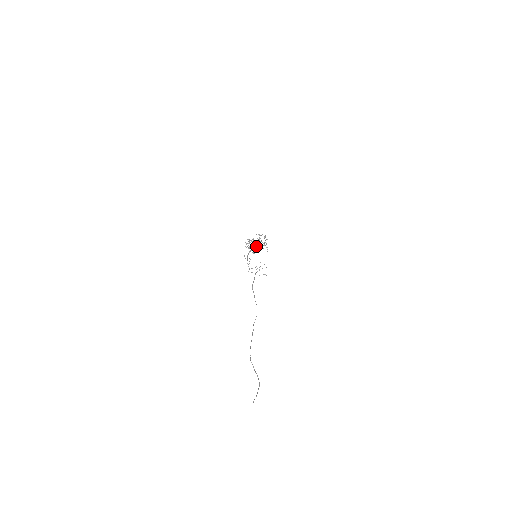
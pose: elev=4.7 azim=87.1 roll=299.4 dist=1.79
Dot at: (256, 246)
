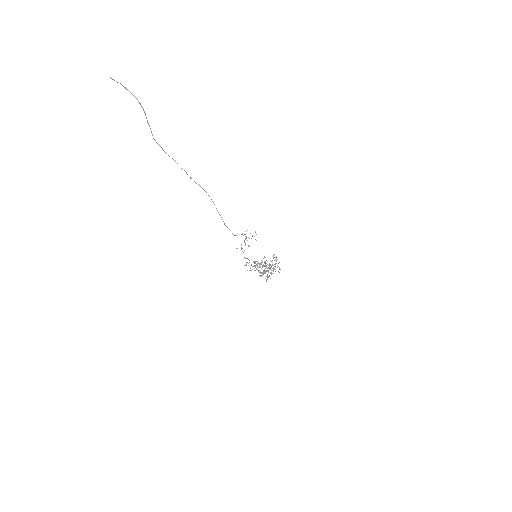
Dot at: (266, 271)
